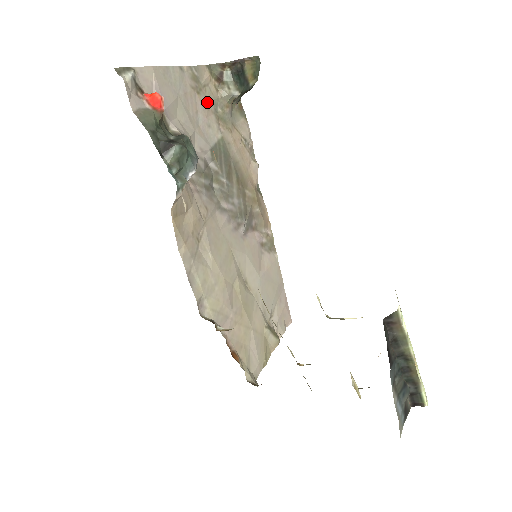
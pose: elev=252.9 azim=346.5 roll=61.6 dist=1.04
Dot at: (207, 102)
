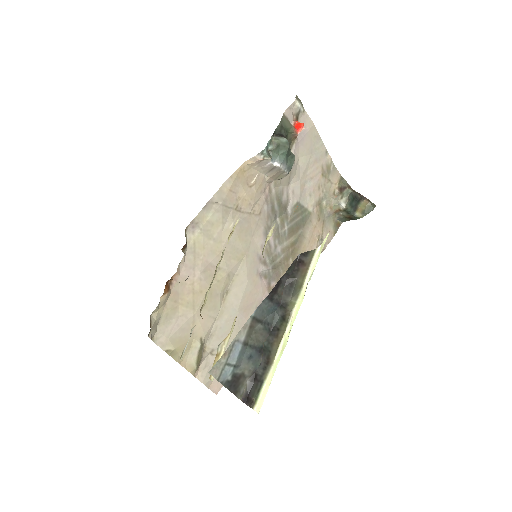
Dot at: (322, 187)
